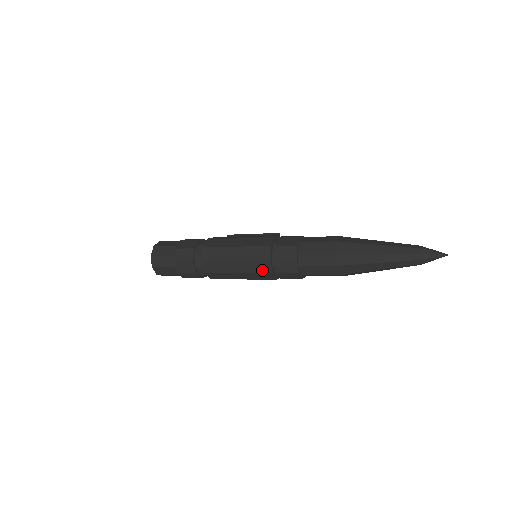
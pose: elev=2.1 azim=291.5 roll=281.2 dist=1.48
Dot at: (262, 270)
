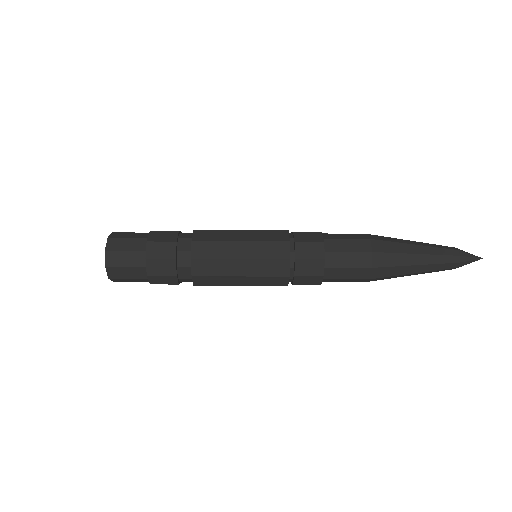
Dot at: (276, 272)
